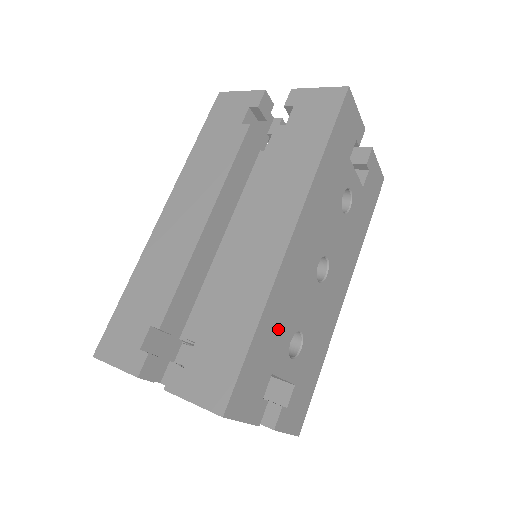
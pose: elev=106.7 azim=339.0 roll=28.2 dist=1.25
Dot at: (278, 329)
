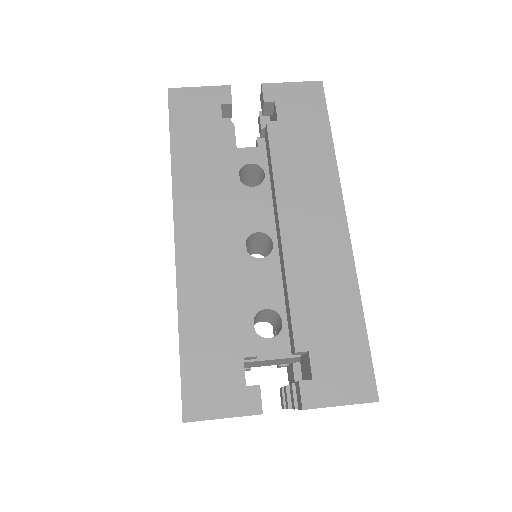
Dot at: occluded
